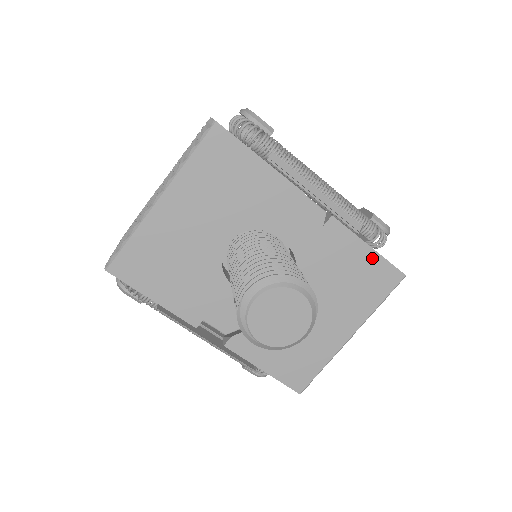
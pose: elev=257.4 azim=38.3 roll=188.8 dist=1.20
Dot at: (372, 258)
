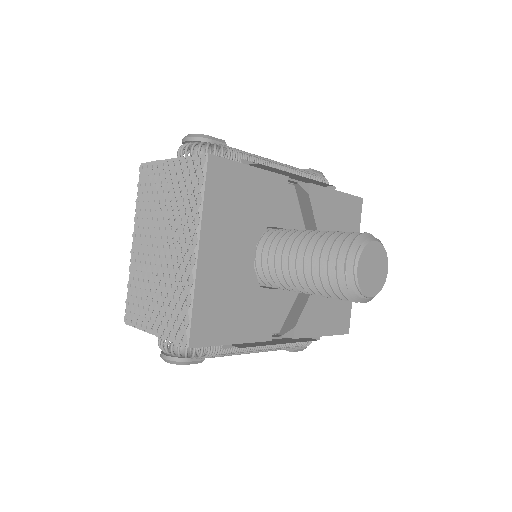
Dot at: (342, 199)
